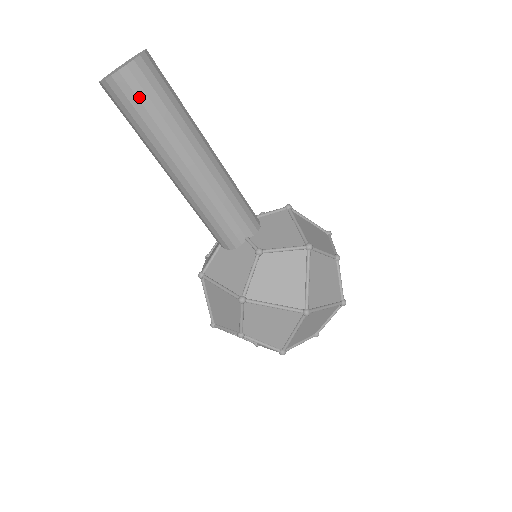
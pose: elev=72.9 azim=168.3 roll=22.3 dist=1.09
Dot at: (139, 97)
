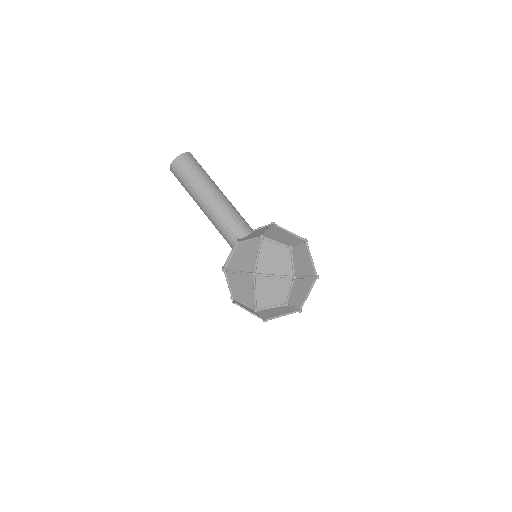
Dot at: (180, 172)
